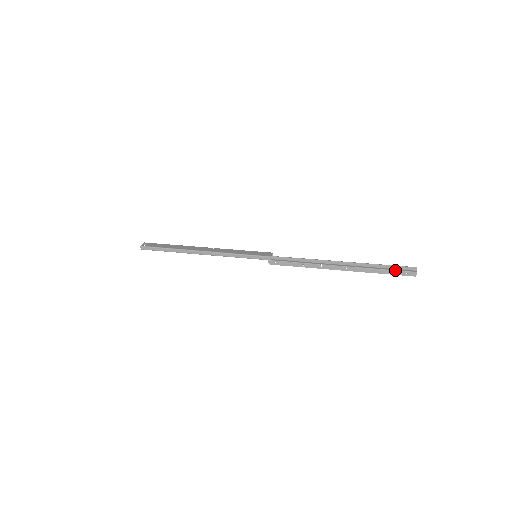
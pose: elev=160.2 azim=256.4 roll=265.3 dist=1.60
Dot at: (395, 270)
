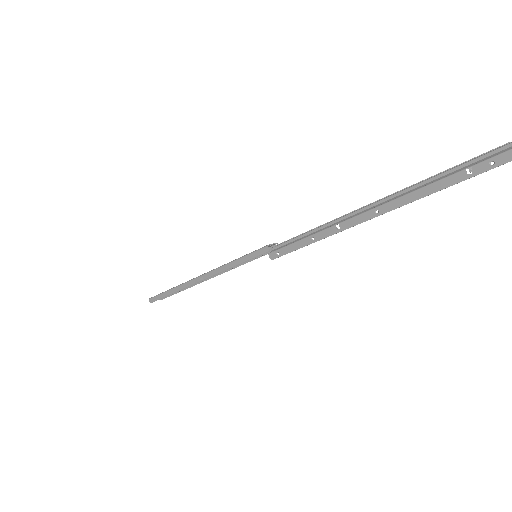
Dot at: (464, 168)
